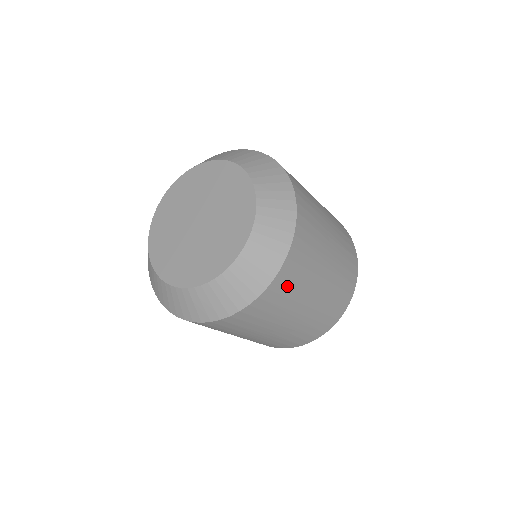
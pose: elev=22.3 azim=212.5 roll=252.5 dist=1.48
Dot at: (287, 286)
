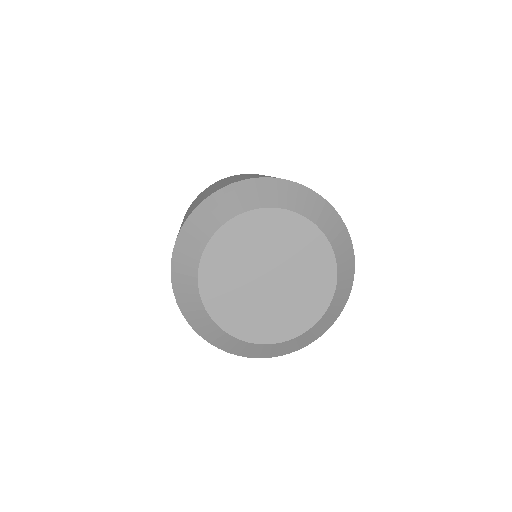
Dot at: occluded
